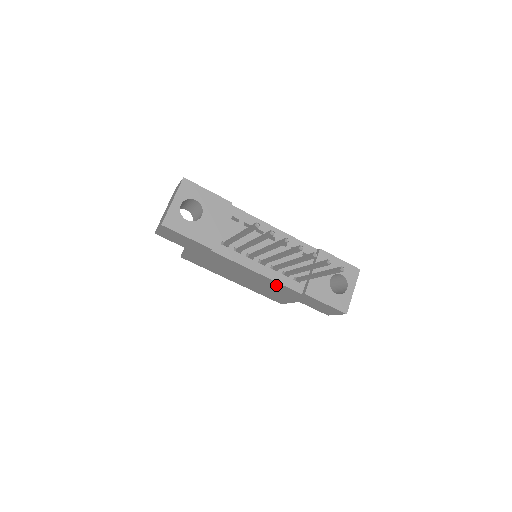
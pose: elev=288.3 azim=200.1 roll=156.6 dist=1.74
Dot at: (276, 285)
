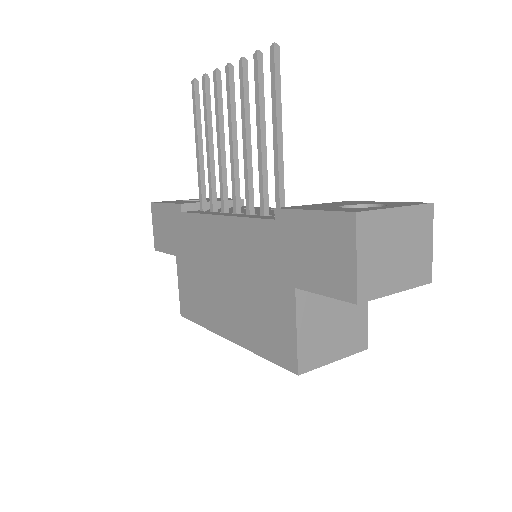
Dot at: (247, 238)
